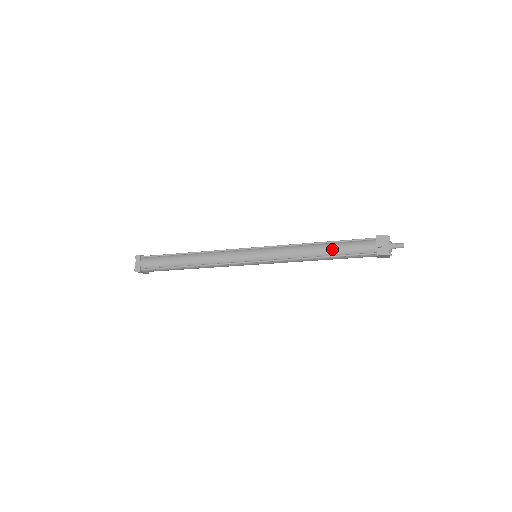
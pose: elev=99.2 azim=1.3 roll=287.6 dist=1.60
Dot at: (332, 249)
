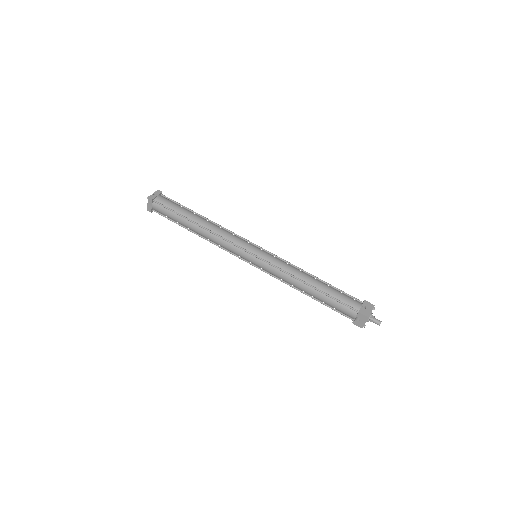
Dot at: (319, 297)
